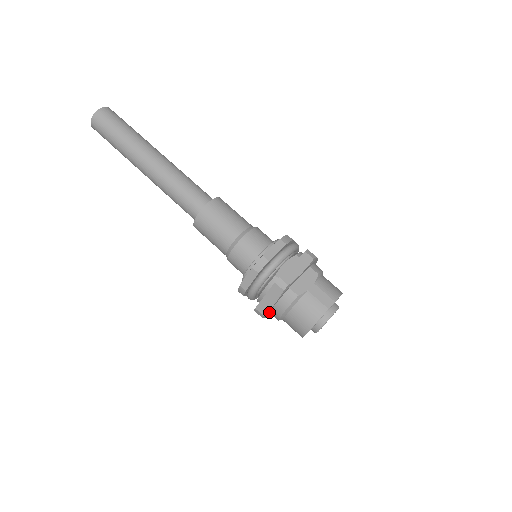
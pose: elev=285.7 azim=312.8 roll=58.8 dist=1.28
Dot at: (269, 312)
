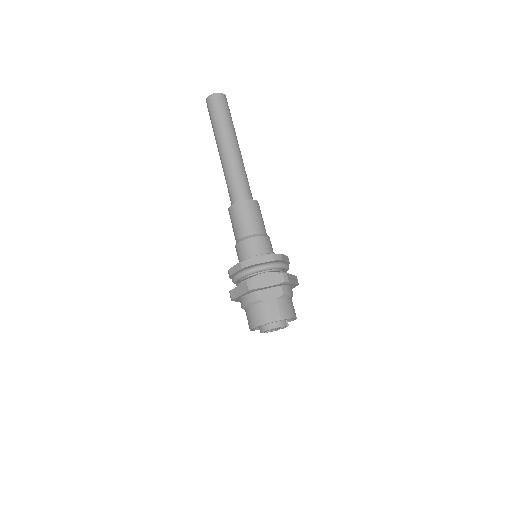
Dot at: (238, 299)
